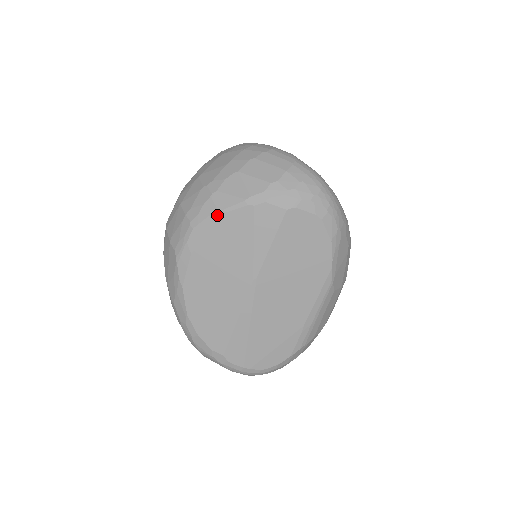
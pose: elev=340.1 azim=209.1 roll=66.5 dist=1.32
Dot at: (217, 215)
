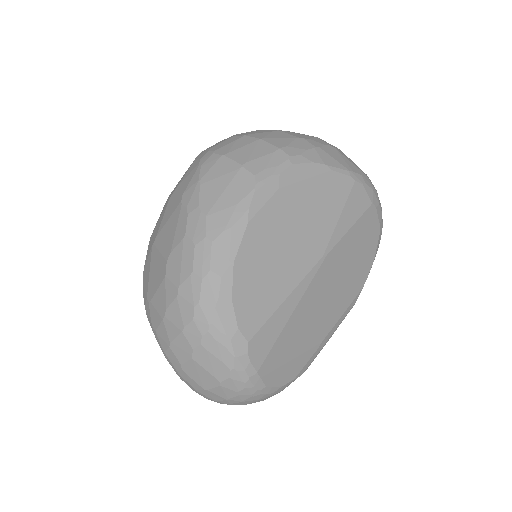
Dot at: (322, 167)
